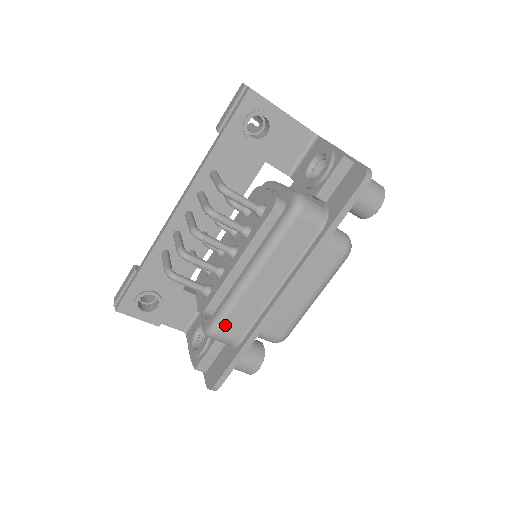
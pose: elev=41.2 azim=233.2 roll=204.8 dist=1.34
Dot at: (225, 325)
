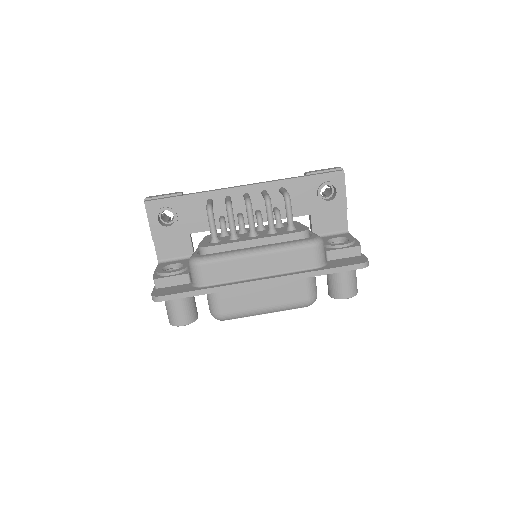
Dot at: (210, 265)
